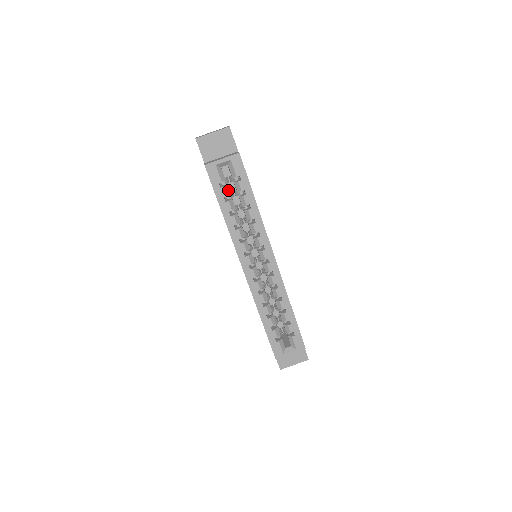
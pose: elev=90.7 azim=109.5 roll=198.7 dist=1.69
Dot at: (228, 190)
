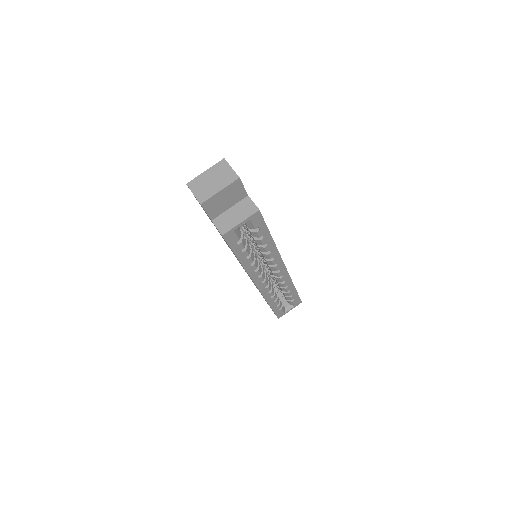
Dot at: (244, 240)
